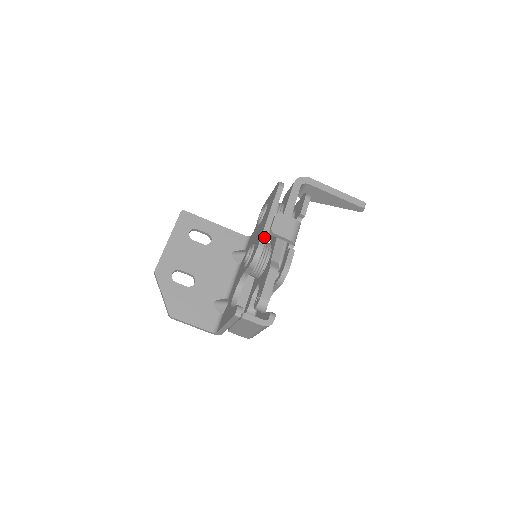
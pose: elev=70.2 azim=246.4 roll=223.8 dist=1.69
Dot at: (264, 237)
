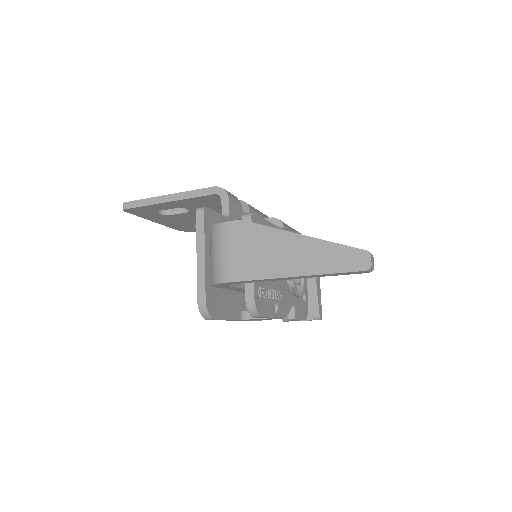
Dot at: occluded
